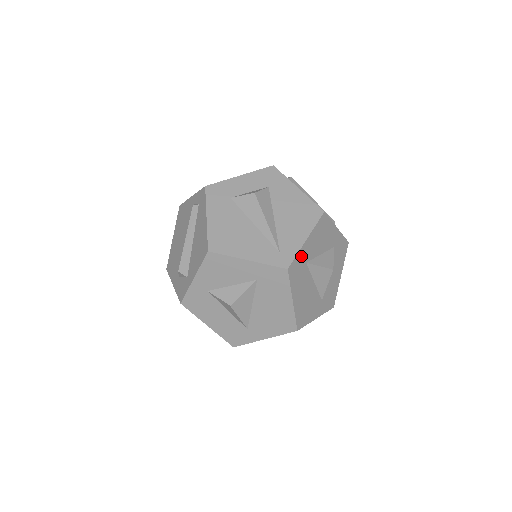
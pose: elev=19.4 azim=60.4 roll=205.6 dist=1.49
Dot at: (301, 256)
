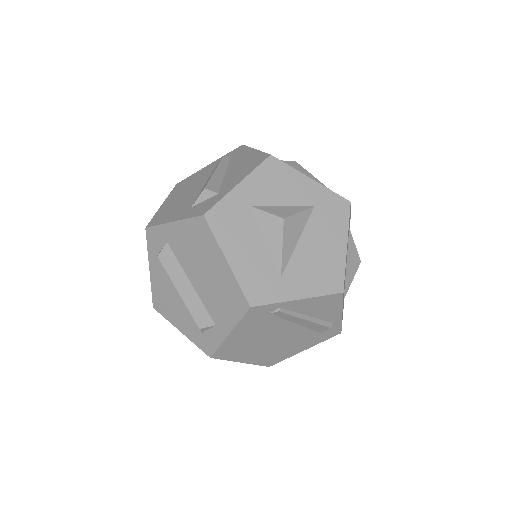
Dot at: occluded
